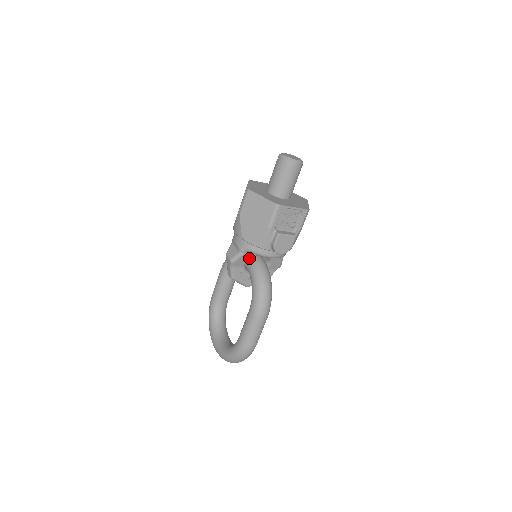
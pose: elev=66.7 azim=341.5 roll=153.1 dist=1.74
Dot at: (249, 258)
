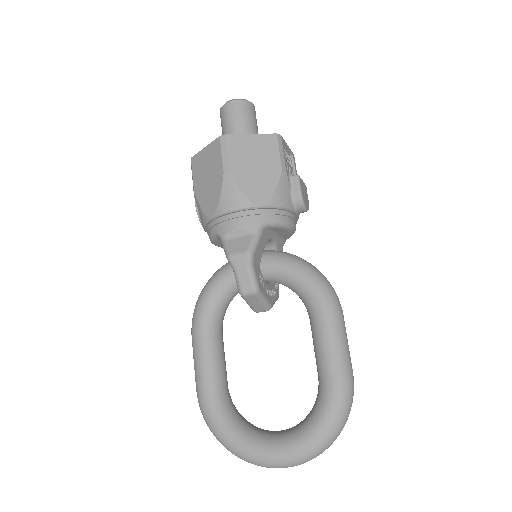
Dot at: (264, 245)
